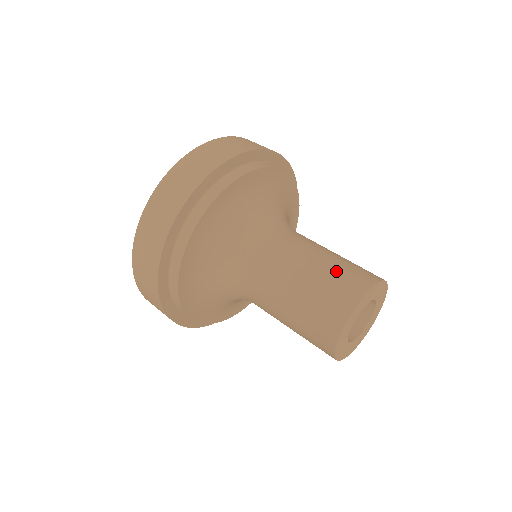
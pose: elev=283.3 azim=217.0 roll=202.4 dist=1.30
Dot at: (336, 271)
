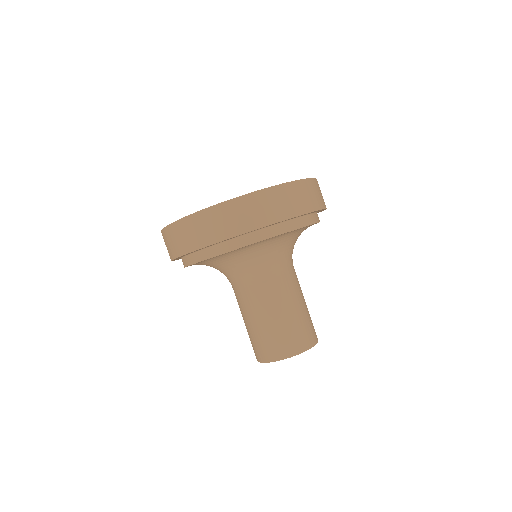
Dot at: (291, 328)
